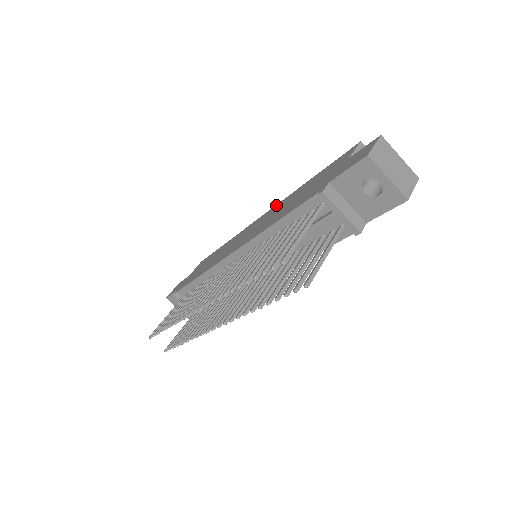
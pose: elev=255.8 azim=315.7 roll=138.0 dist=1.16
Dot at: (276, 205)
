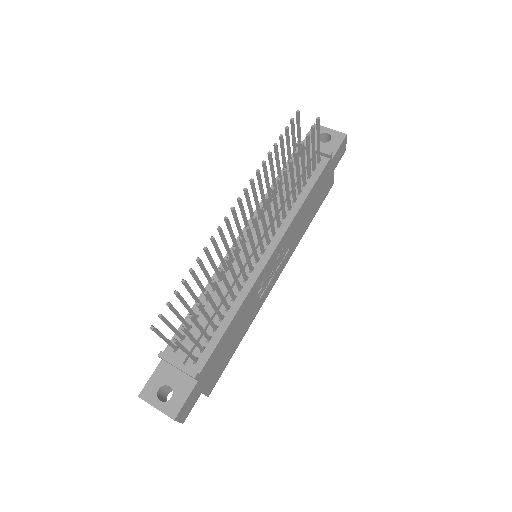
Dot at: occluded
